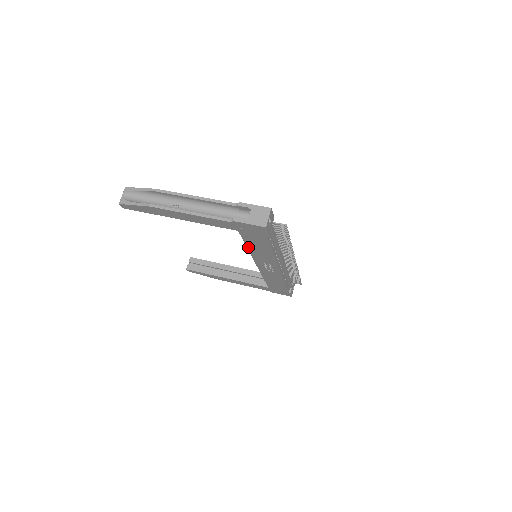
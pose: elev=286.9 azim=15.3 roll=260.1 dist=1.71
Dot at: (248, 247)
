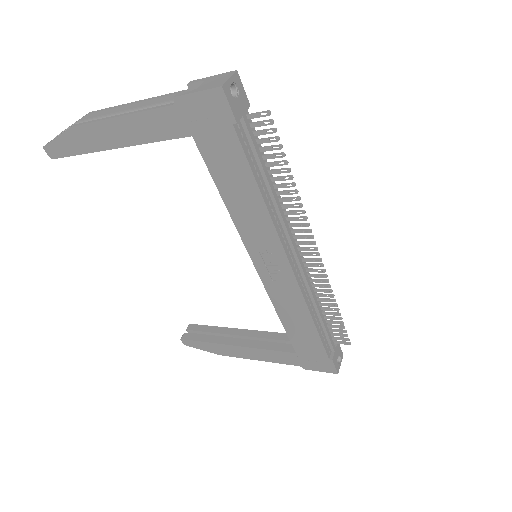
Dot at: (224, 198)
